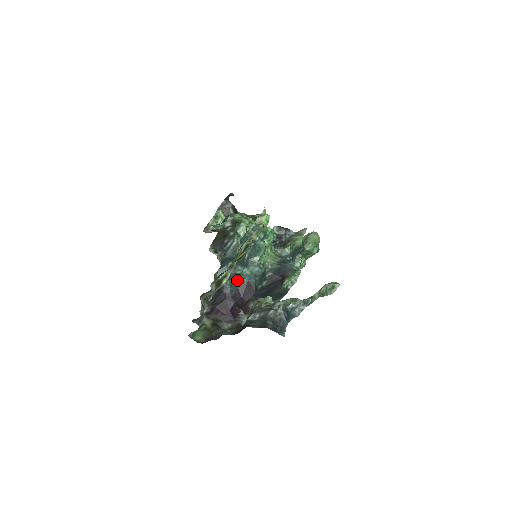
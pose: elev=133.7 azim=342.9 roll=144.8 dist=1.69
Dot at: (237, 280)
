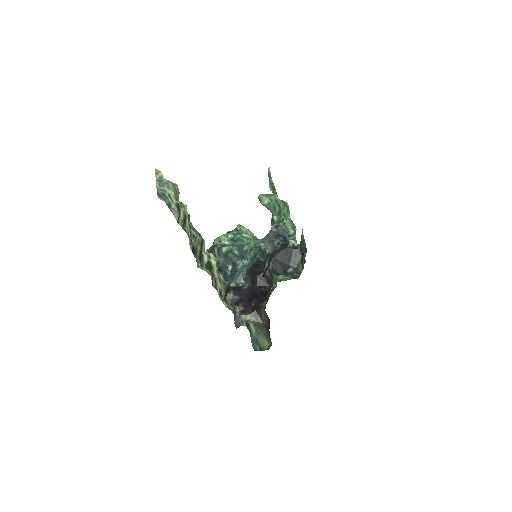
Dot at: (245, 272)
